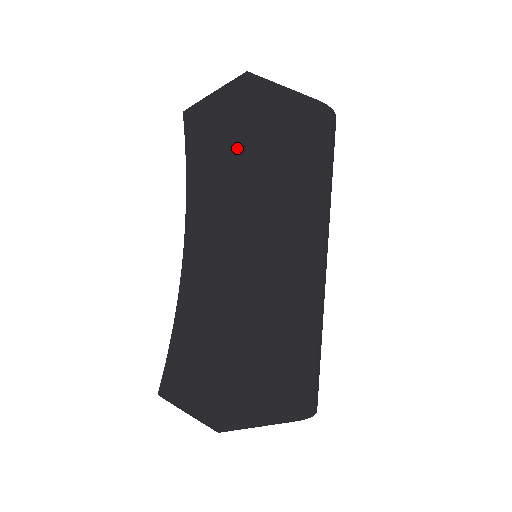
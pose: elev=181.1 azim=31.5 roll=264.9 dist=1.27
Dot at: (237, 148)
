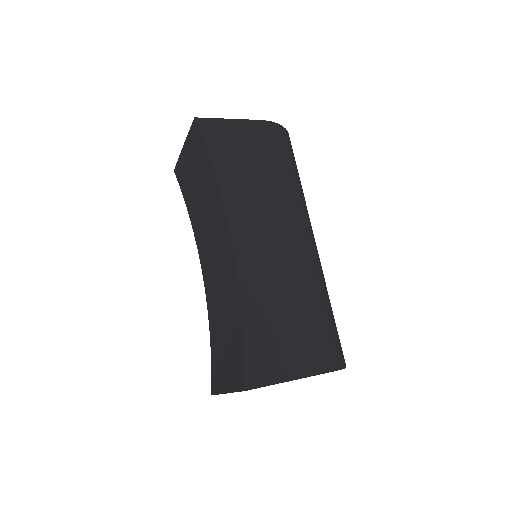
Dot at: (206, 174)
